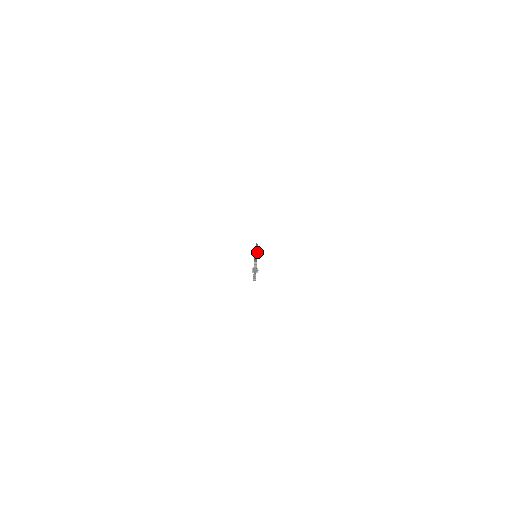
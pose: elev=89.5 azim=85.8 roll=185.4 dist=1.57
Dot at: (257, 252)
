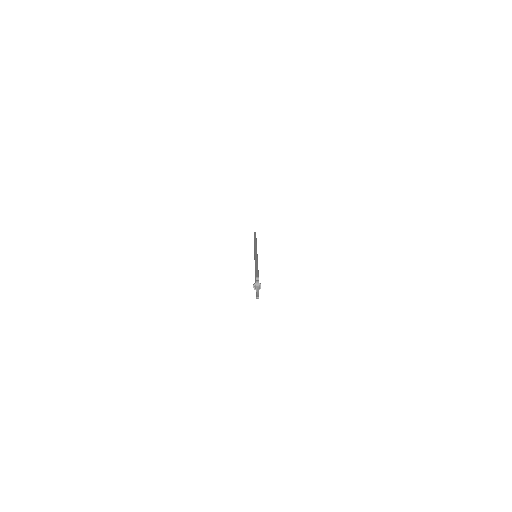
Dot at: occluded
